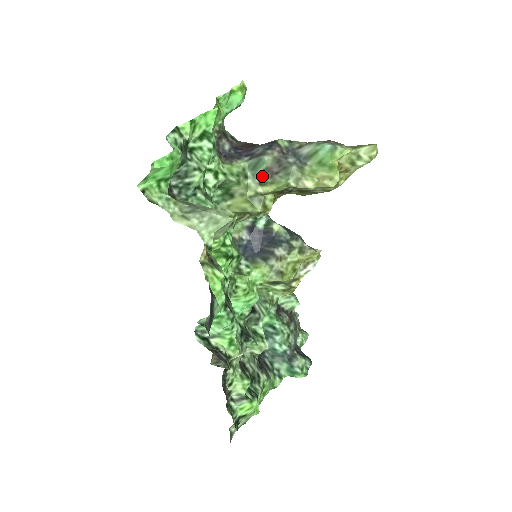
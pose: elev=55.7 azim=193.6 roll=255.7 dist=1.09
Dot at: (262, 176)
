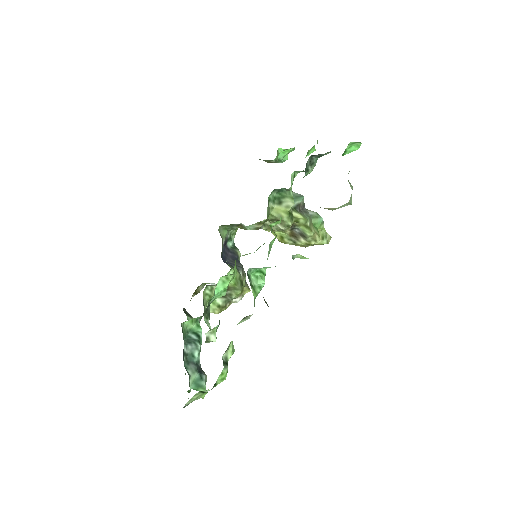
Dot at: (296, 206)
